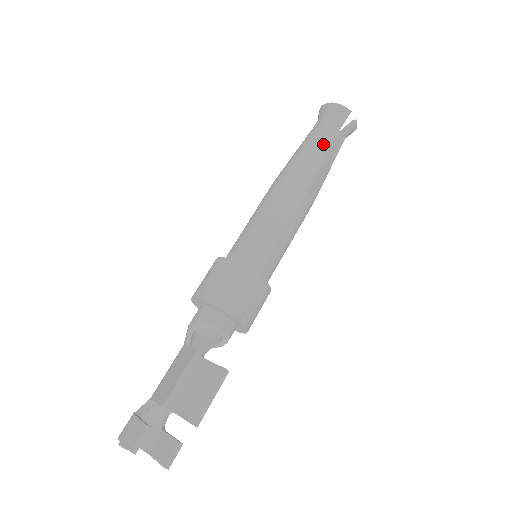
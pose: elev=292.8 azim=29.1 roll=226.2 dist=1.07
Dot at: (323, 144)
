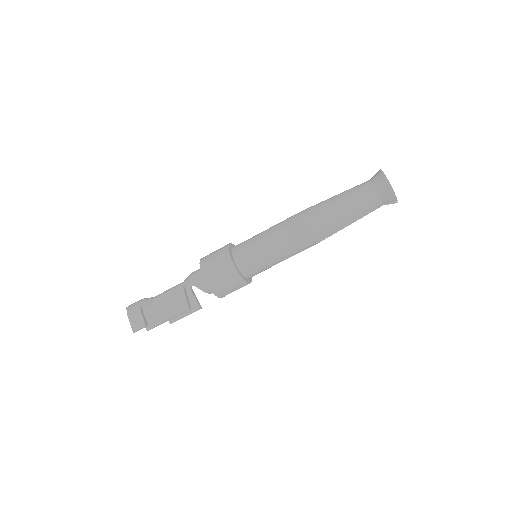
Dot at: (355, 216)
